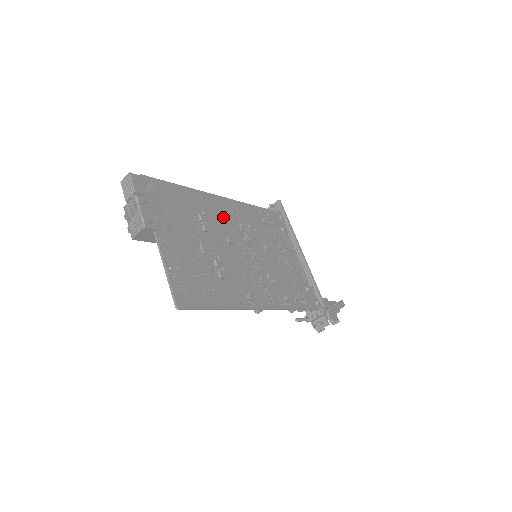
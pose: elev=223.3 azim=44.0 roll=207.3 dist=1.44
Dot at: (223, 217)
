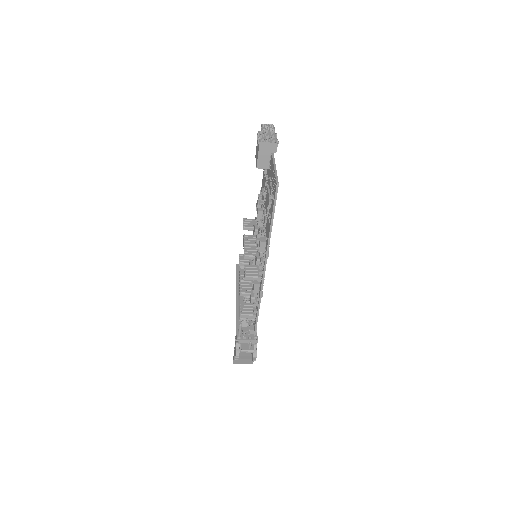
Dot at: occluded
